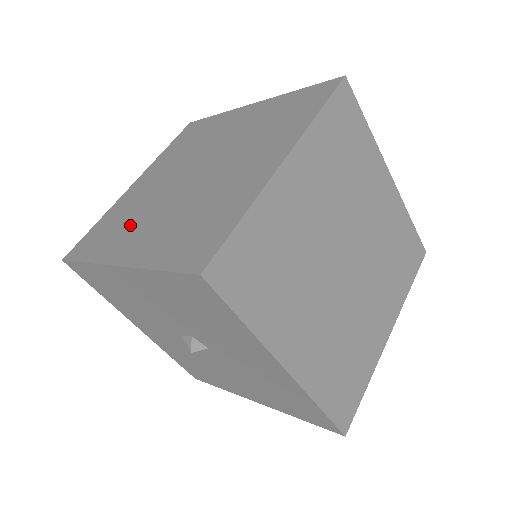
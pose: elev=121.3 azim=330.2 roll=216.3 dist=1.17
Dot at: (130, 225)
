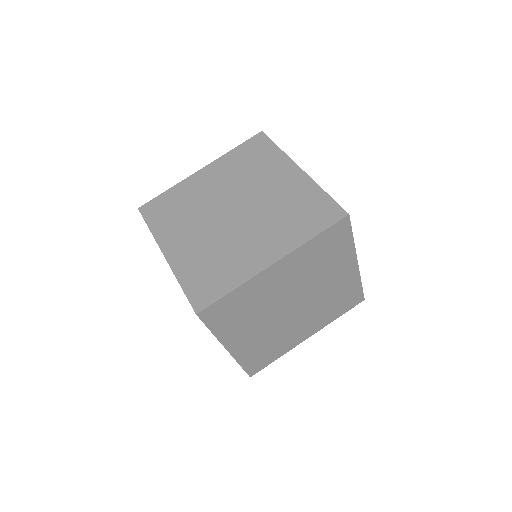
Dot at: (183, 222)
